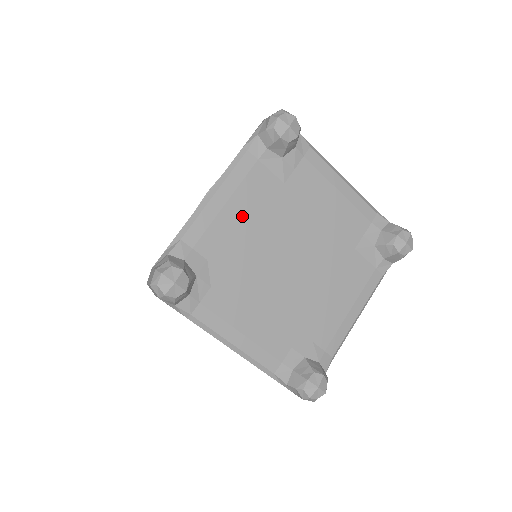
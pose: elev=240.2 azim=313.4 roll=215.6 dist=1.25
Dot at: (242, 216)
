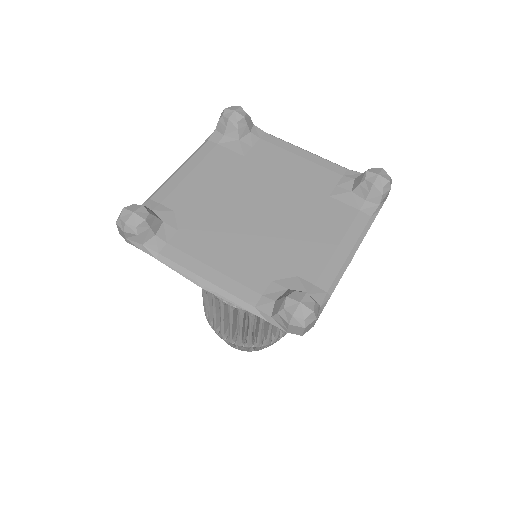
Dot at: (206, 180)
